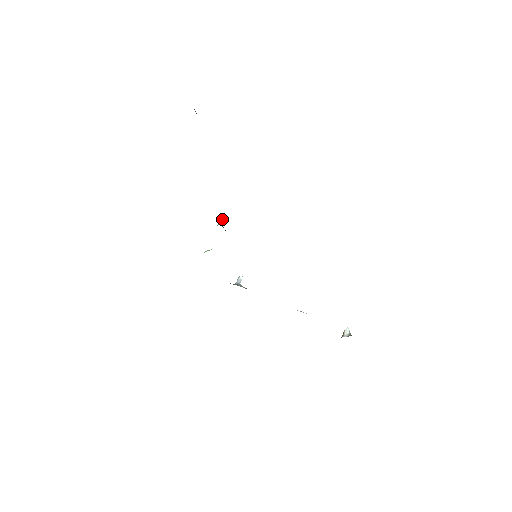
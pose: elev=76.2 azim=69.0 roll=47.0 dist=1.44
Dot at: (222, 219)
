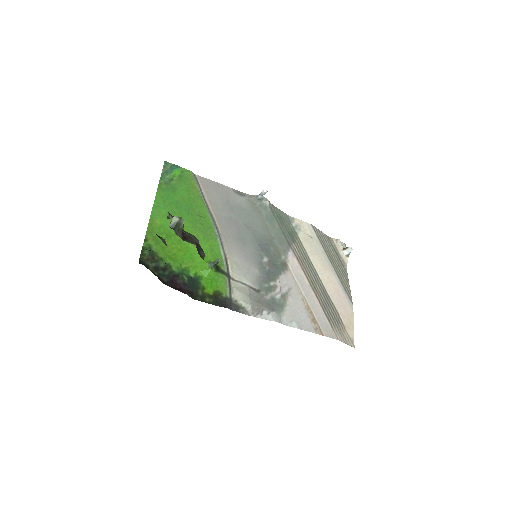
Dot at: (216, 264)
